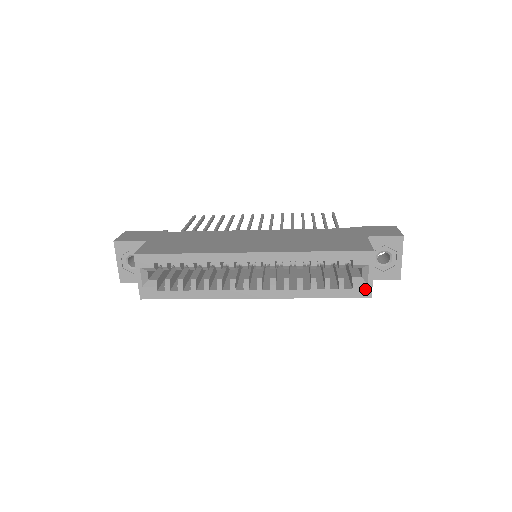
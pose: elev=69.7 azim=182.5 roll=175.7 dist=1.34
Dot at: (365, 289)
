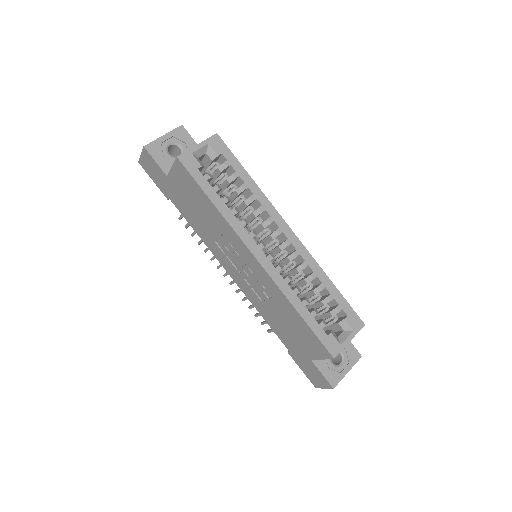
Dot at: (336, 346)
